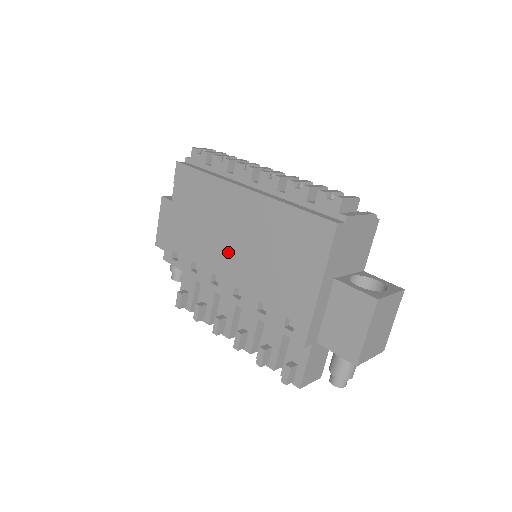
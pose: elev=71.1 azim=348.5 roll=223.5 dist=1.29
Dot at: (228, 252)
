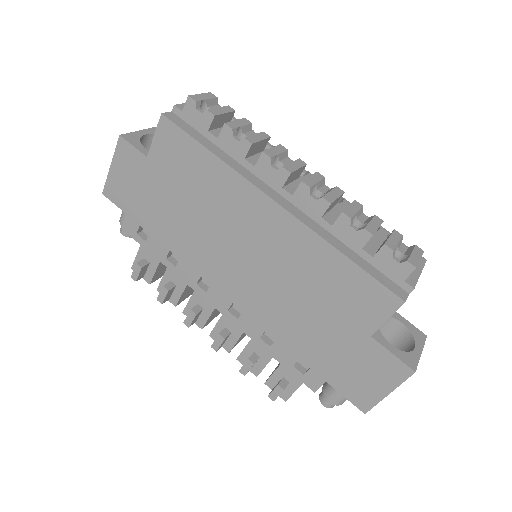
Dot at: (231, 264)
